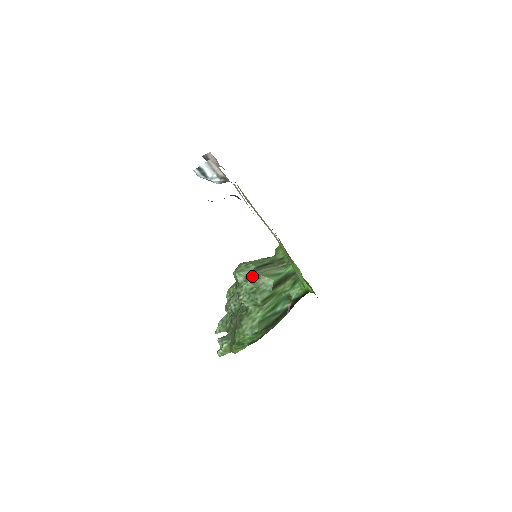
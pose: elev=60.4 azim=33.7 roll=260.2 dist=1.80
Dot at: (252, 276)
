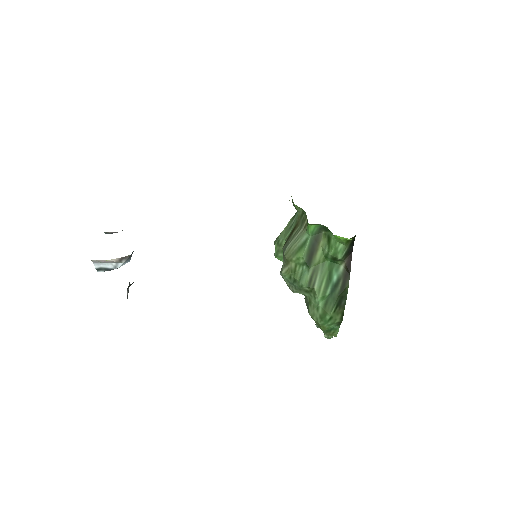
Dot at: (283, 262)
